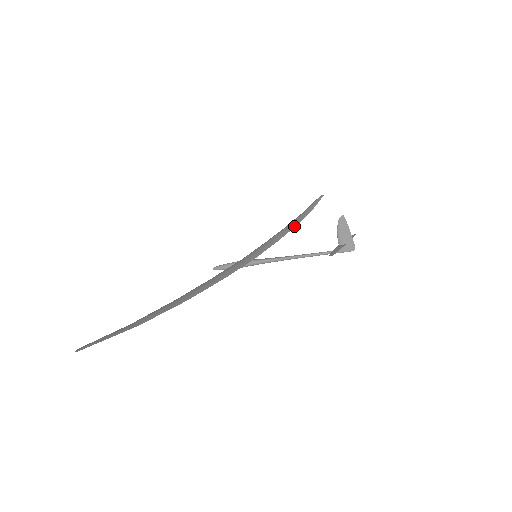
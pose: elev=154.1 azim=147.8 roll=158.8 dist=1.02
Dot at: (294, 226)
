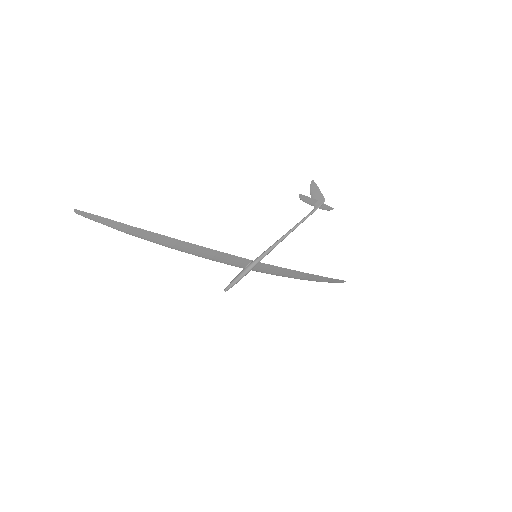
Dot at: (306, 273)
